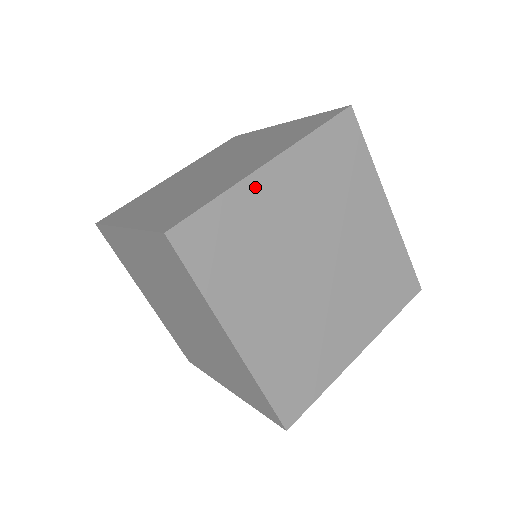
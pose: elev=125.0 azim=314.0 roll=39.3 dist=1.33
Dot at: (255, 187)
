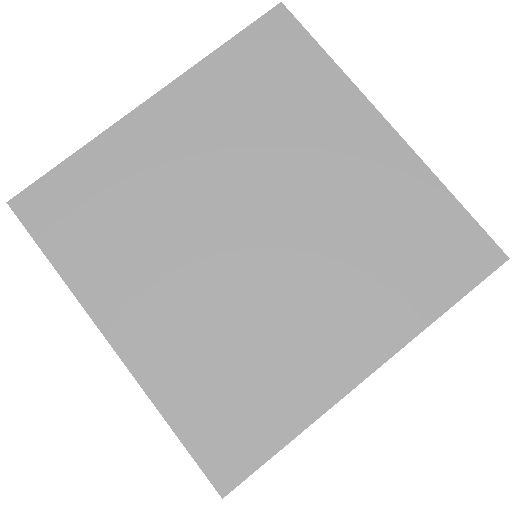
Dot at: occluded
